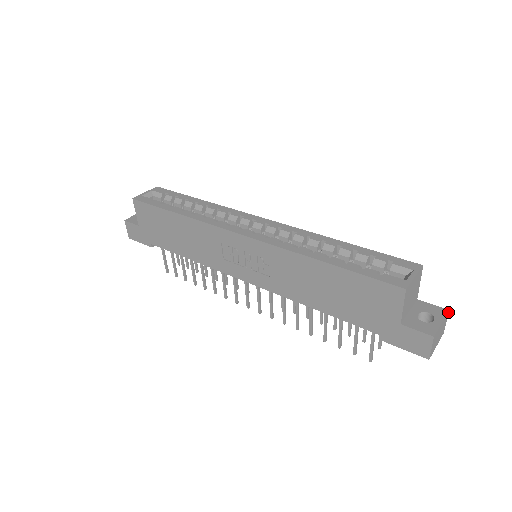
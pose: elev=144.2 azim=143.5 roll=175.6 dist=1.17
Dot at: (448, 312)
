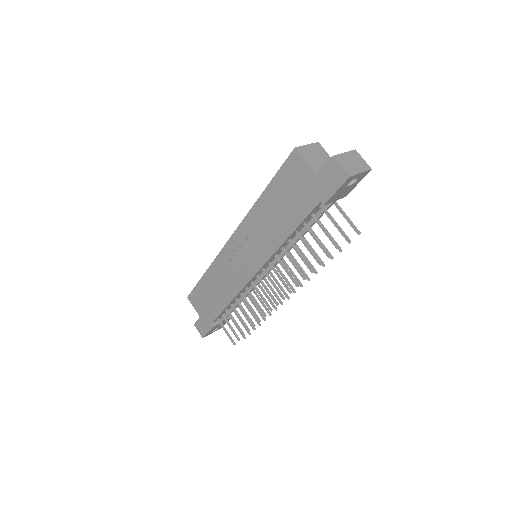
Dot at: (356, 151)
